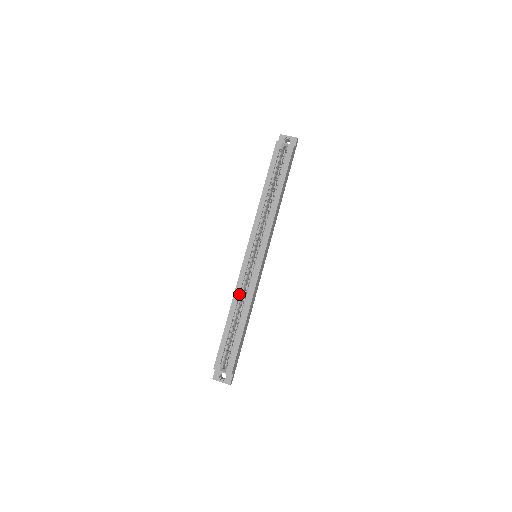
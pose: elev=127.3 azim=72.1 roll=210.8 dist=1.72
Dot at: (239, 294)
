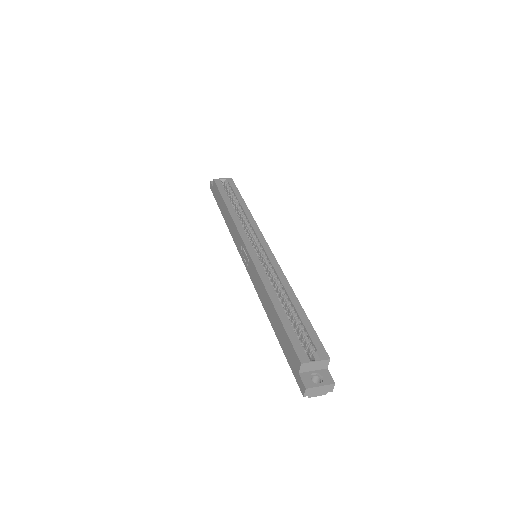
Dot at: (268, 280)
